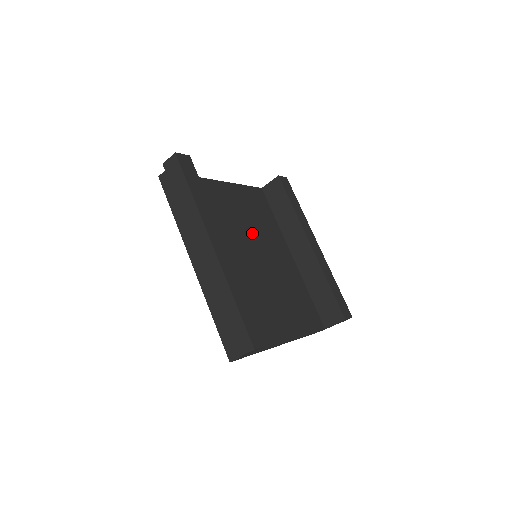
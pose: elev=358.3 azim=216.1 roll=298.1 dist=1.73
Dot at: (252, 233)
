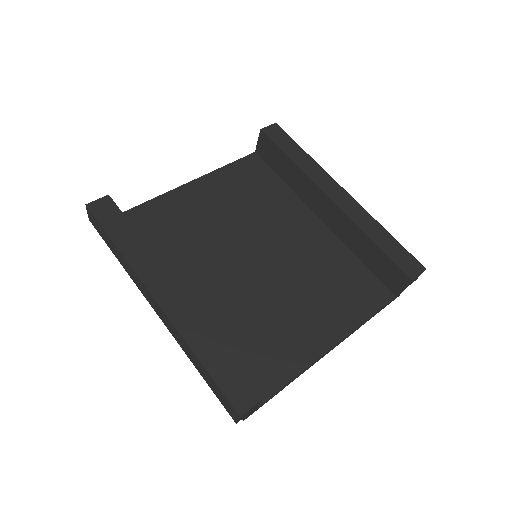
Dot at: (247, 225)
